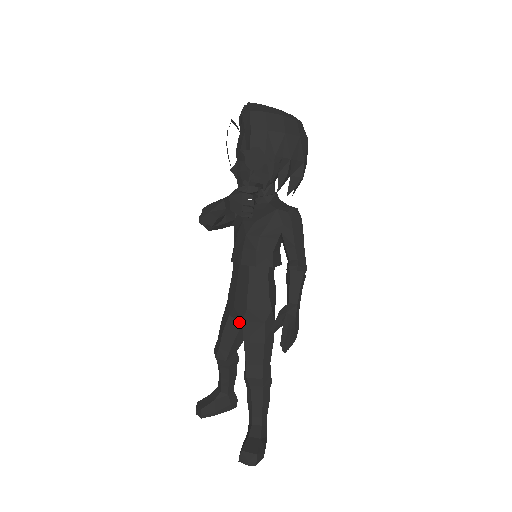
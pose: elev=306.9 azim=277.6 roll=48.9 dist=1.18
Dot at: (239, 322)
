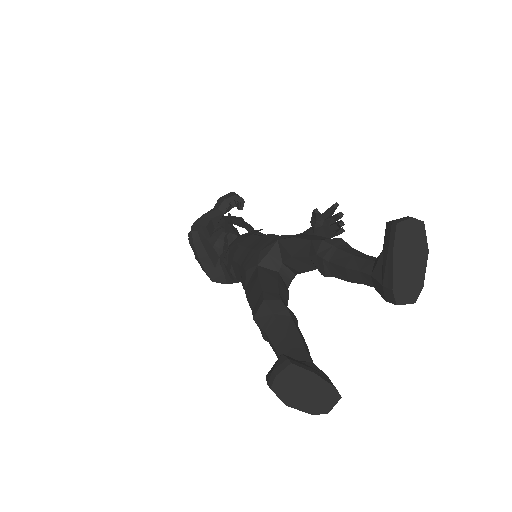
Dot at: (272, 272)
